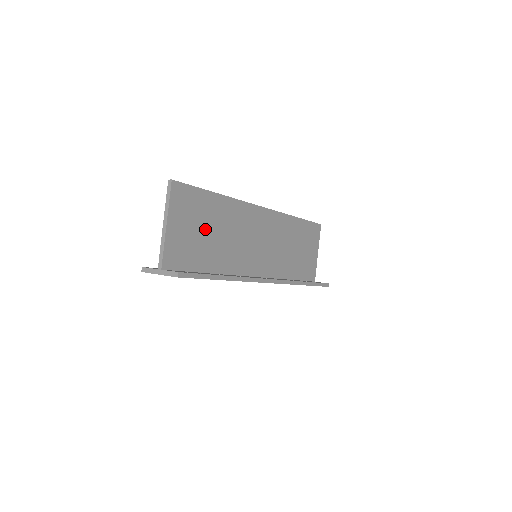
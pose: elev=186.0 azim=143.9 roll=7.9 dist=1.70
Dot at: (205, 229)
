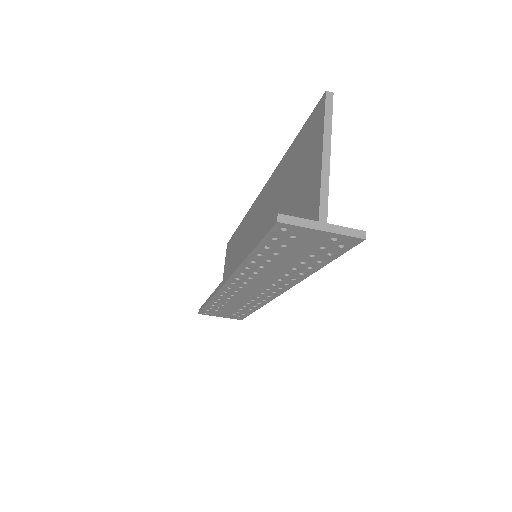
Dot at: occluded
